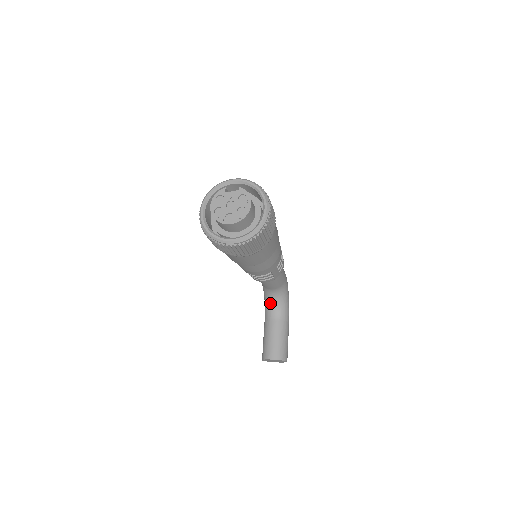
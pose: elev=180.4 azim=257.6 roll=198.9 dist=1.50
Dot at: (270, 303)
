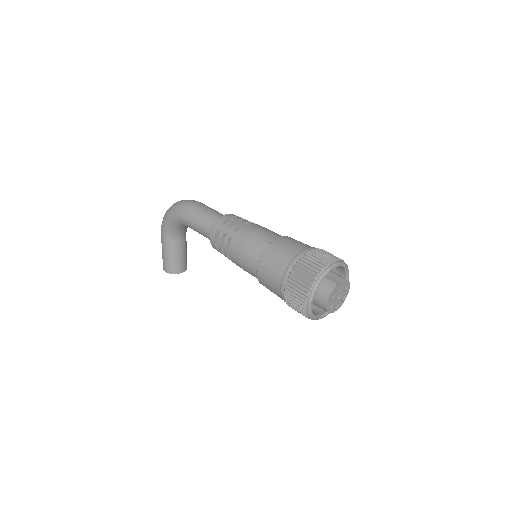
Dot at: (180, 230)
